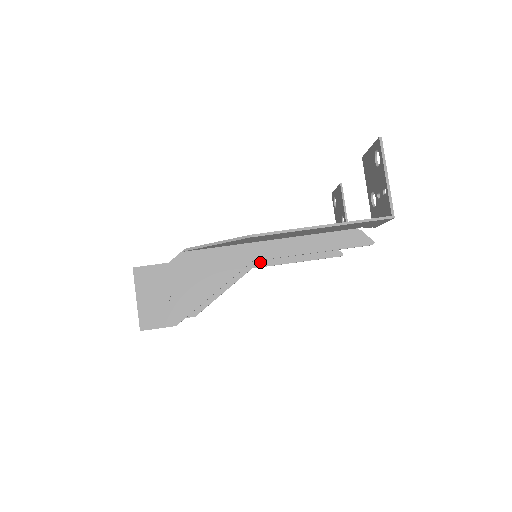
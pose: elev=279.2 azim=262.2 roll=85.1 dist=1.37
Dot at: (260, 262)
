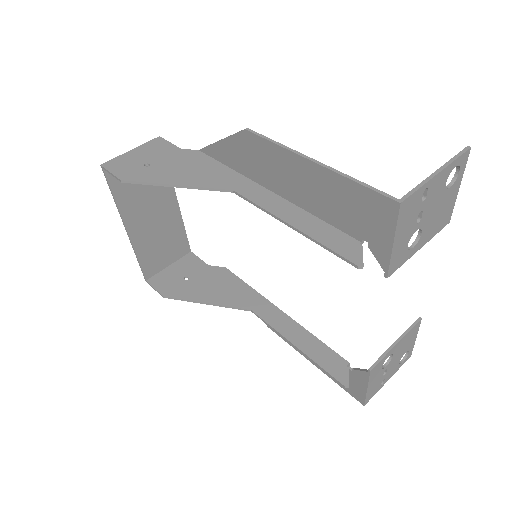
Dot at: (264, 312)
